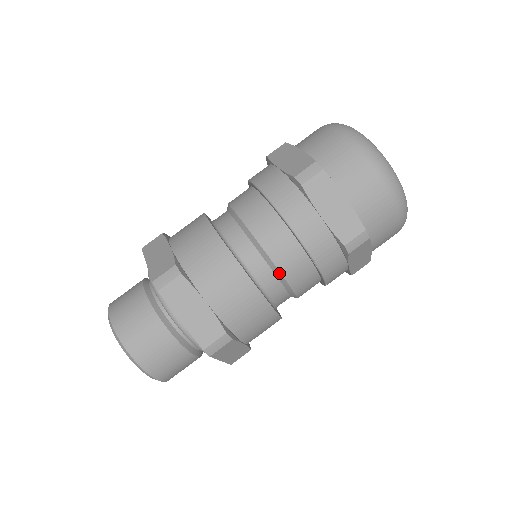
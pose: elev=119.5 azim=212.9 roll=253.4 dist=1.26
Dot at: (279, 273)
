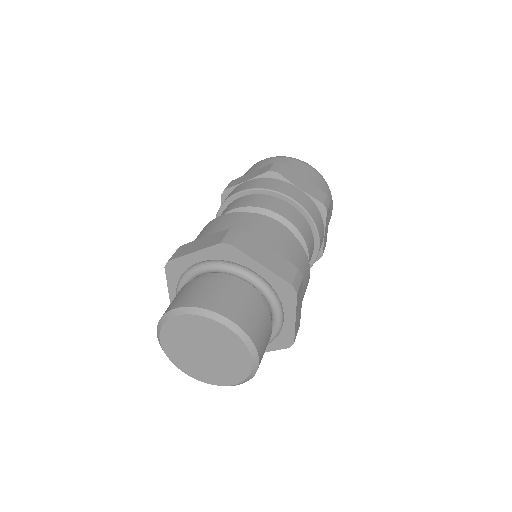
Dot at: (297, 231)
